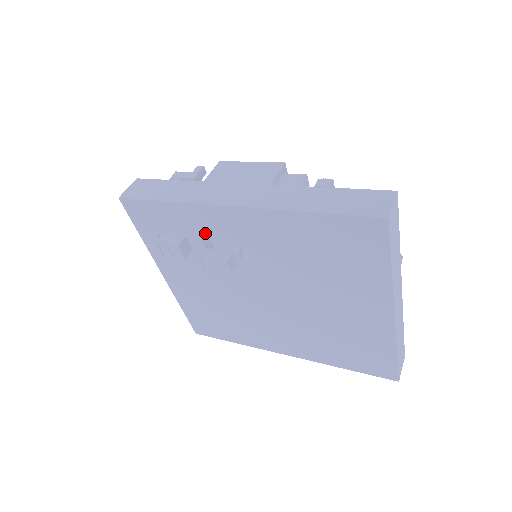
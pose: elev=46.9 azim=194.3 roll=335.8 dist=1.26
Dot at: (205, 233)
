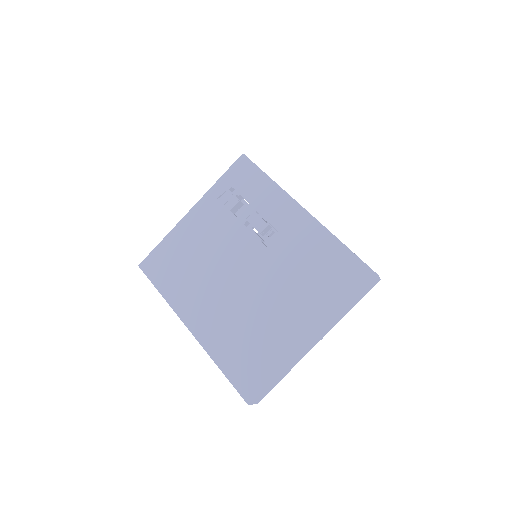
Dot at: (265, 209)
